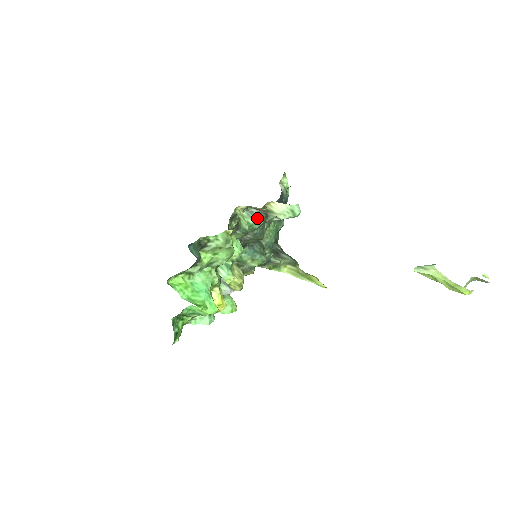
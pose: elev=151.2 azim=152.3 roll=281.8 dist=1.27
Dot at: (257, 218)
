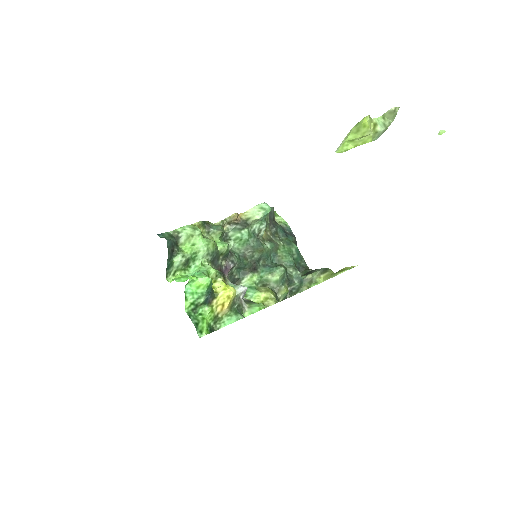
Dot at: (241, 229)
